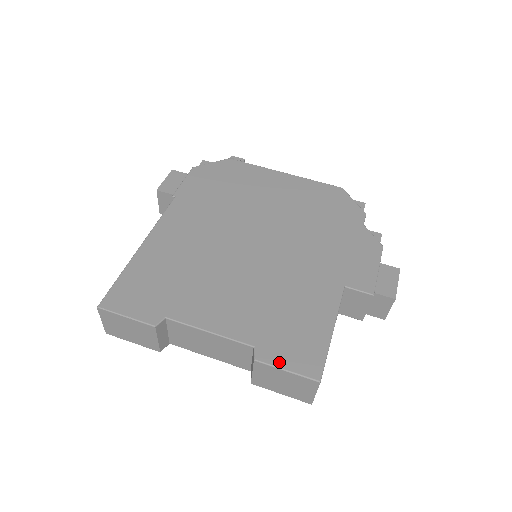
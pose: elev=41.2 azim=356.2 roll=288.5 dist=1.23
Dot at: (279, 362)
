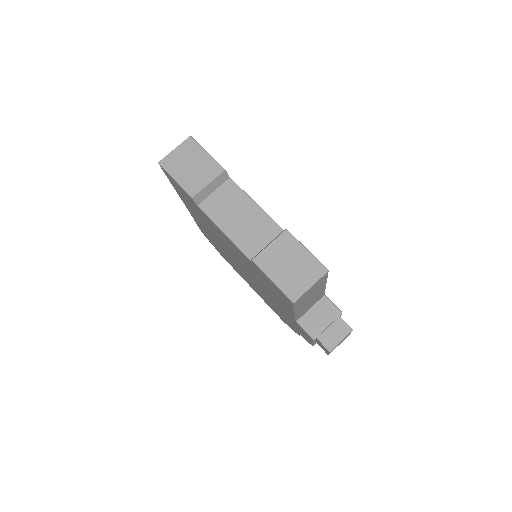
Dot at: (302, 245)
